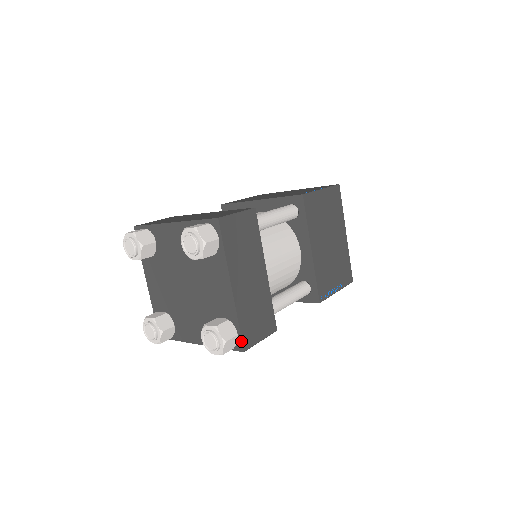
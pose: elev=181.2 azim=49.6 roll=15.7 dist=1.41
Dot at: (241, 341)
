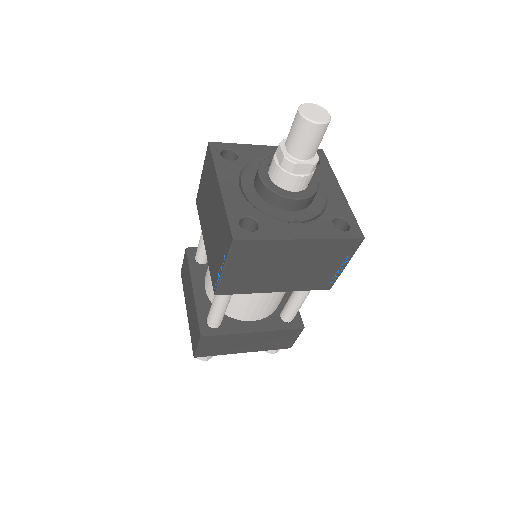
Dot at: (283, 348)
